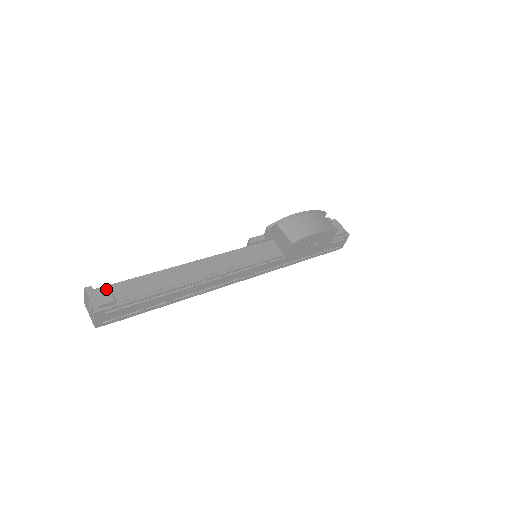
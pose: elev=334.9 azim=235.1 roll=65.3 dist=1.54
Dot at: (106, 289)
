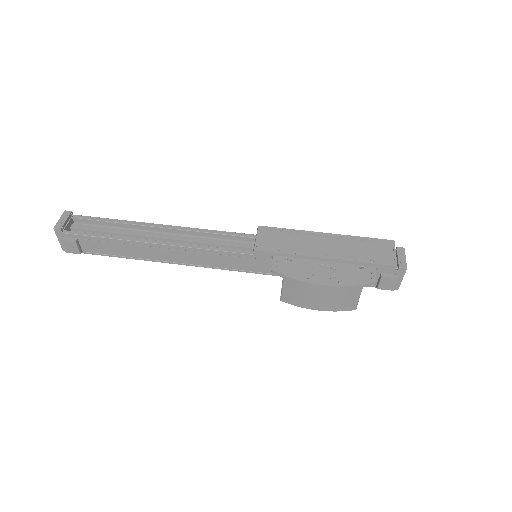
Dot at: (72, 242)
